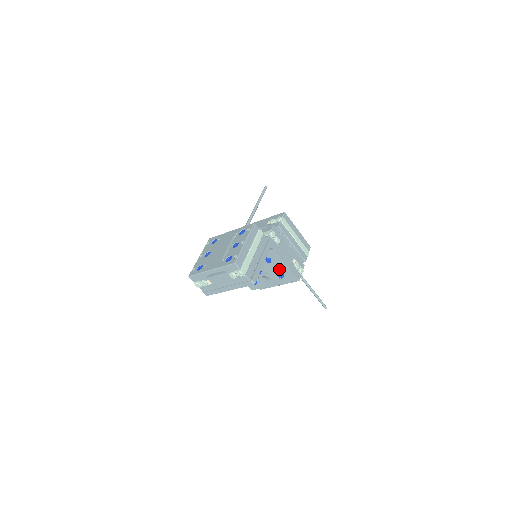
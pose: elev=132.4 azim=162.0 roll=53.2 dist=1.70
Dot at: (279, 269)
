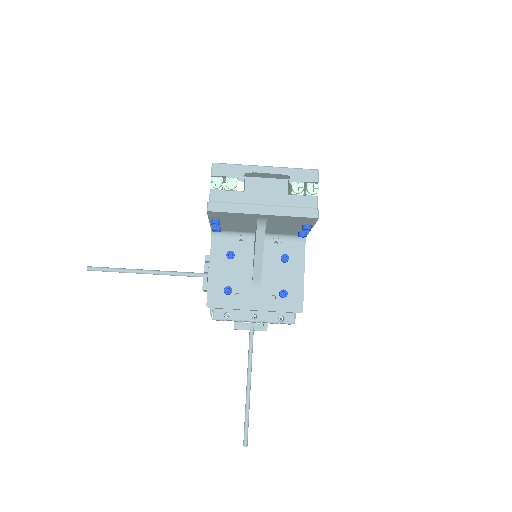
Dot at: (287, 282)
